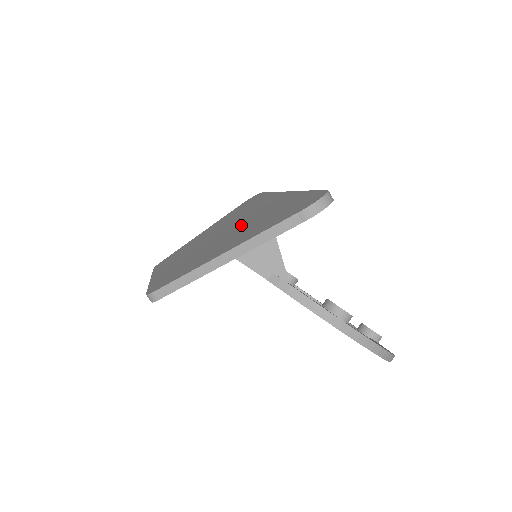
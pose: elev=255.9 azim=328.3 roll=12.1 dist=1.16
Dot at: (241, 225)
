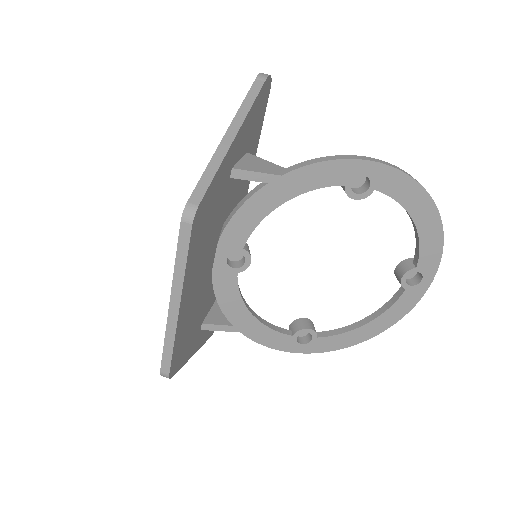
Dot at: occluded
